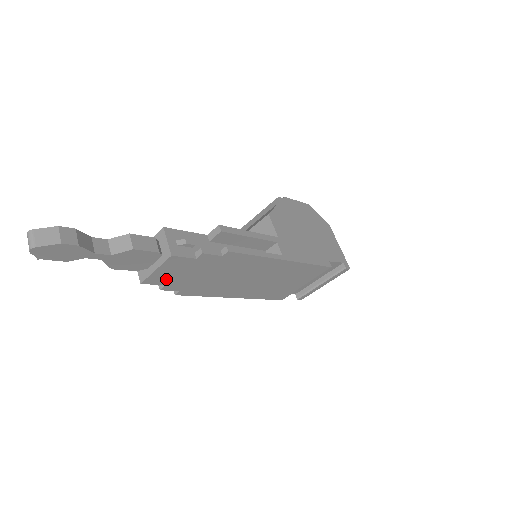
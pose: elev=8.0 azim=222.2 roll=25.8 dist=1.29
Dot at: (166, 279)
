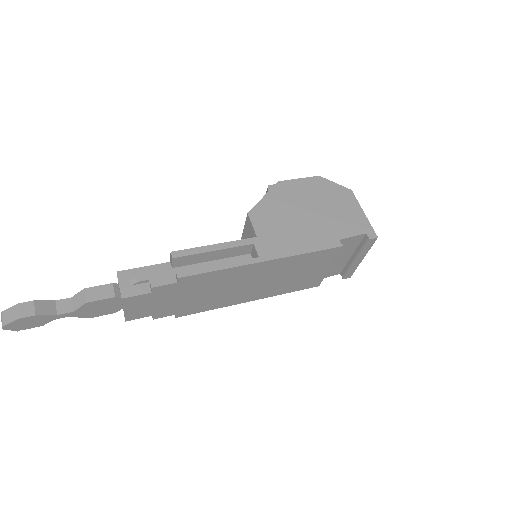
Dot at: (146, 312)
